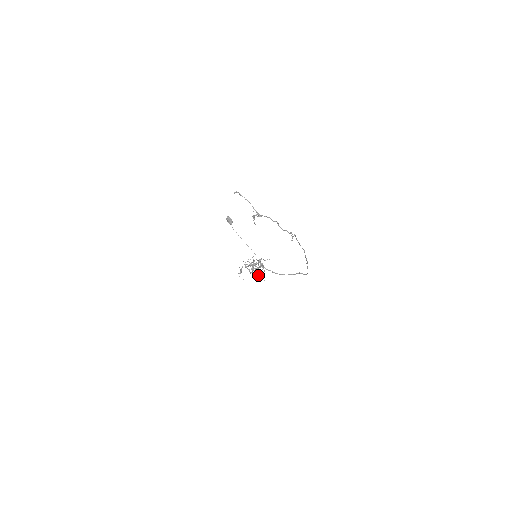
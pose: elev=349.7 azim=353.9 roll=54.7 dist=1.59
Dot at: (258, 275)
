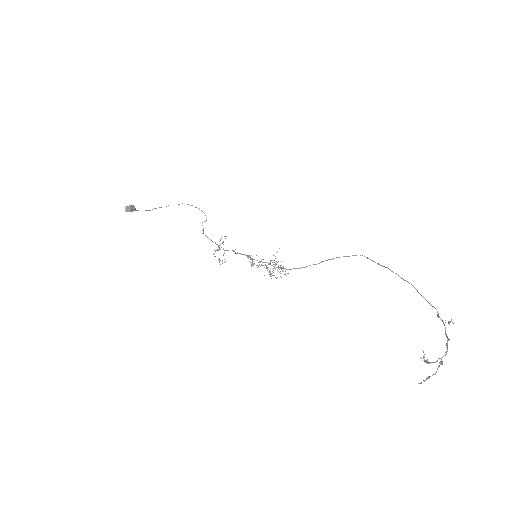
Dot at: occluded
